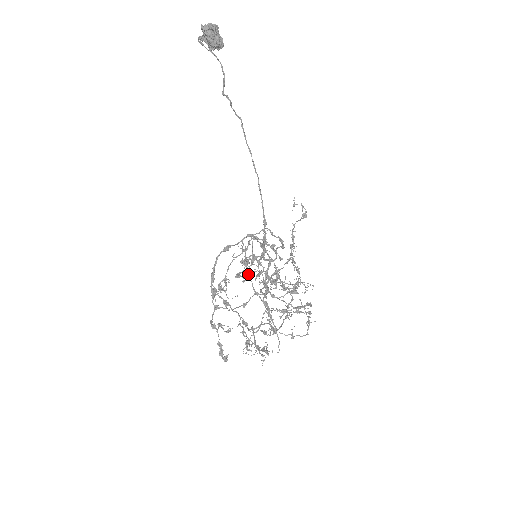
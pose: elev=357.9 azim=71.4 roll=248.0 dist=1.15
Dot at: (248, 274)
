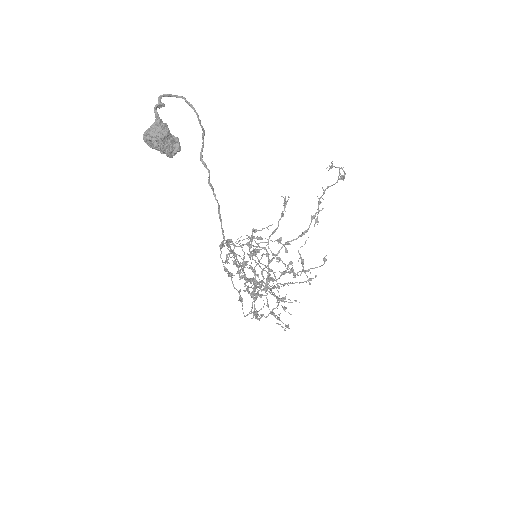
Dot at: (253, 254)
